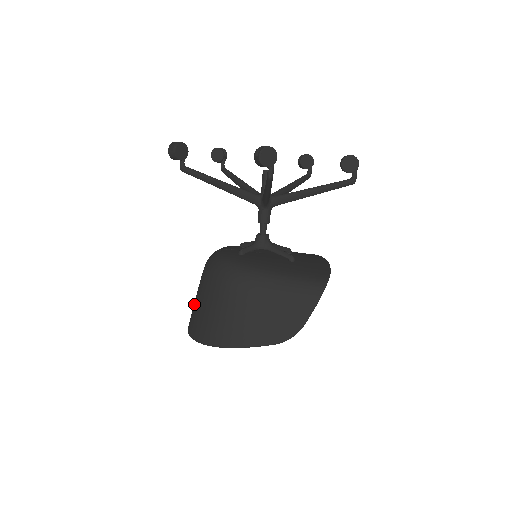
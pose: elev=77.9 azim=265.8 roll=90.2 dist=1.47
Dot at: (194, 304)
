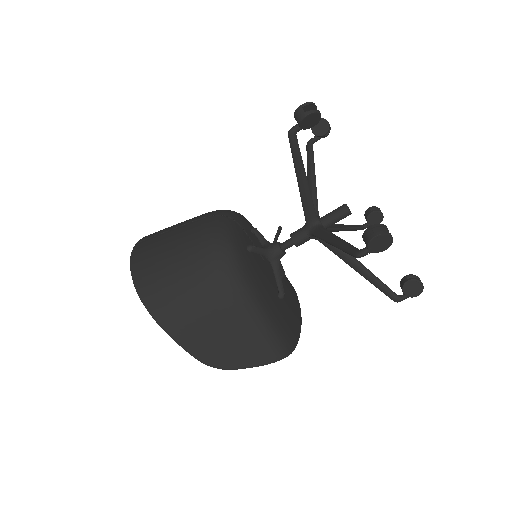
Dot at: (163, 238)
